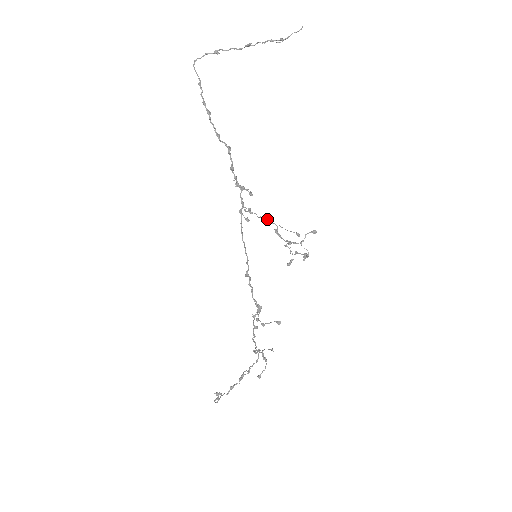
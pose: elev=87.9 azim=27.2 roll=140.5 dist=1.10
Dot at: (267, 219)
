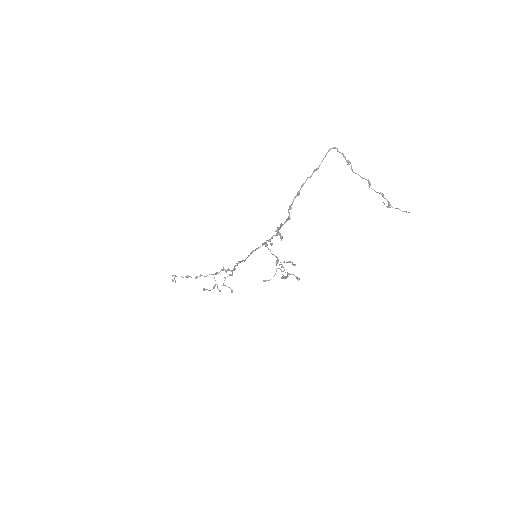
Dot at: (276, 256)
